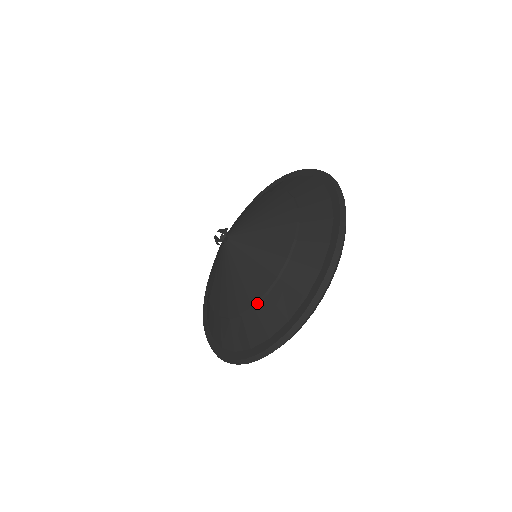
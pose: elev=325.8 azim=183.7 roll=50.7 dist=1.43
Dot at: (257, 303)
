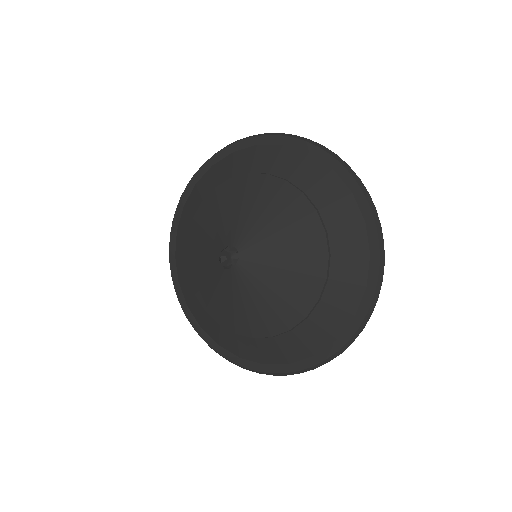
Dot at: (295, 326)
